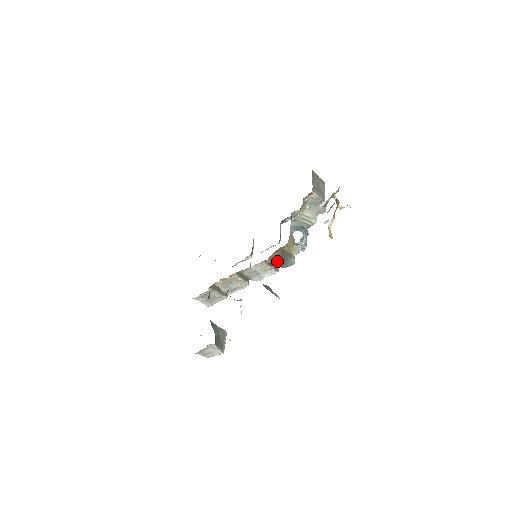
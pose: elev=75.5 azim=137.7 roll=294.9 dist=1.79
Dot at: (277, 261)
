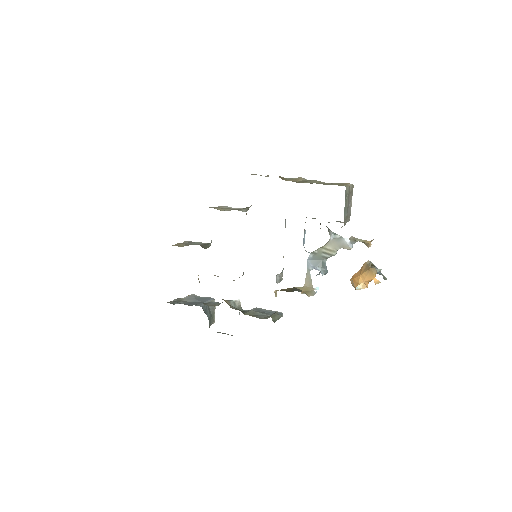
Dot at: (287, 291)
